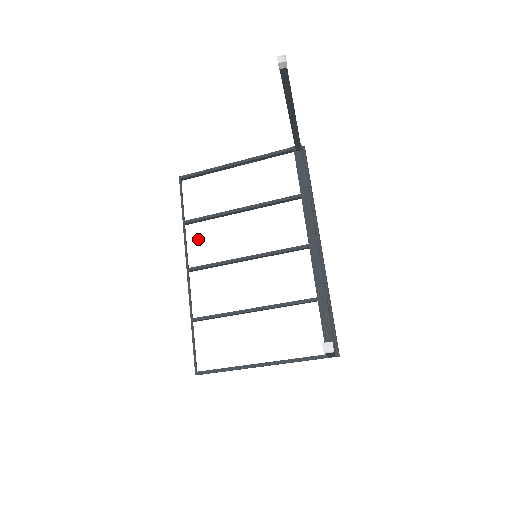
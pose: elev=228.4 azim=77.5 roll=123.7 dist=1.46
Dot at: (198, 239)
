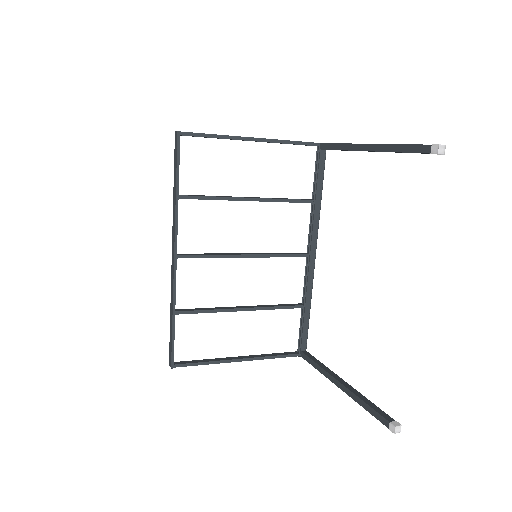
Dot at: (190, 220)
